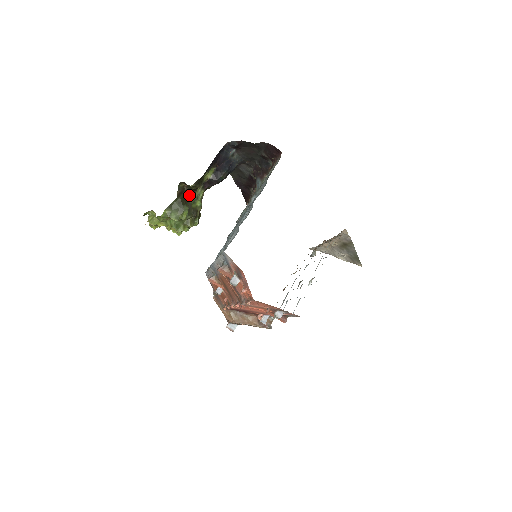
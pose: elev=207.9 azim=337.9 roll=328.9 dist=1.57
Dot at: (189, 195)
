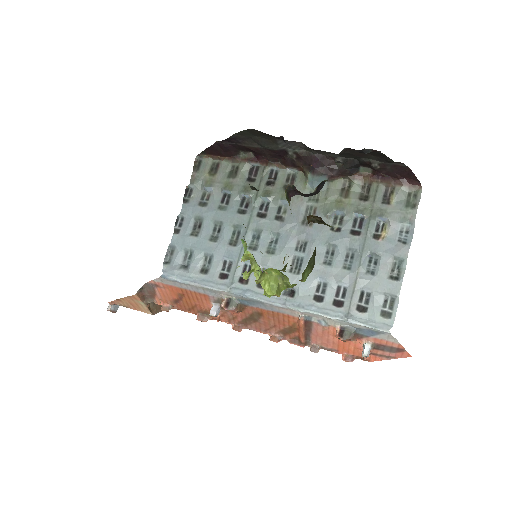
Dot at: occluded
